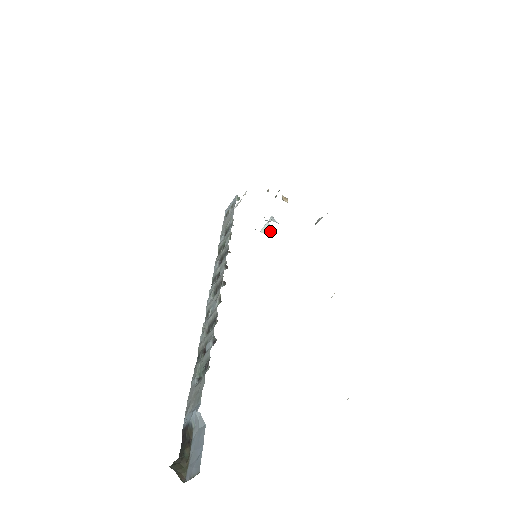
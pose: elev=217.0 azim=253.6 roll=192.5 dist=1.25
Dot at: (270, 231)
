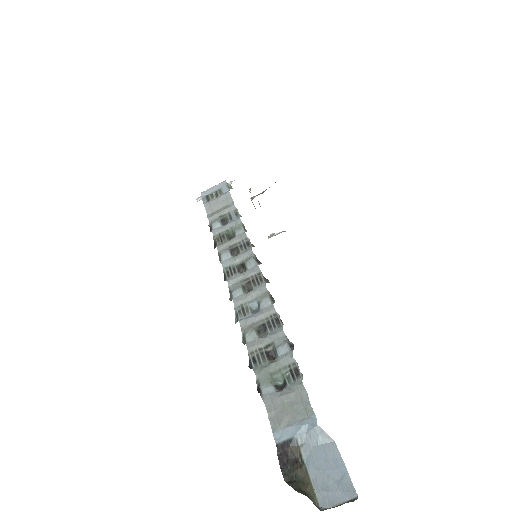
Dot at: occluded
